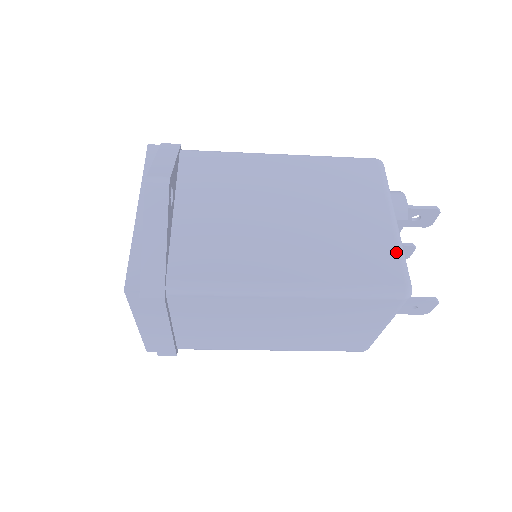
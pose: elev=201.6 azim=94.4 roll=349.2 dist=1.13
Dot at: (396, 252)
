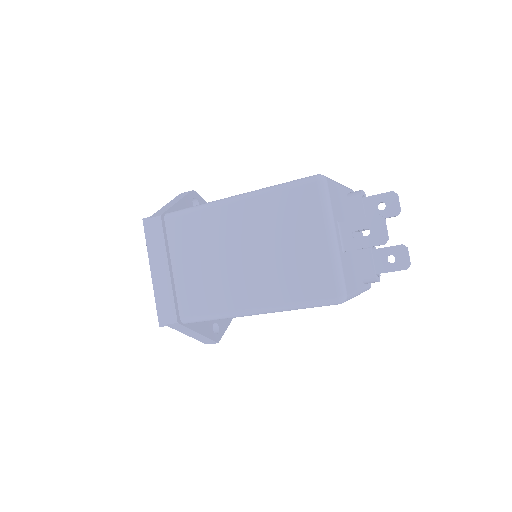
Dot at: occluded
